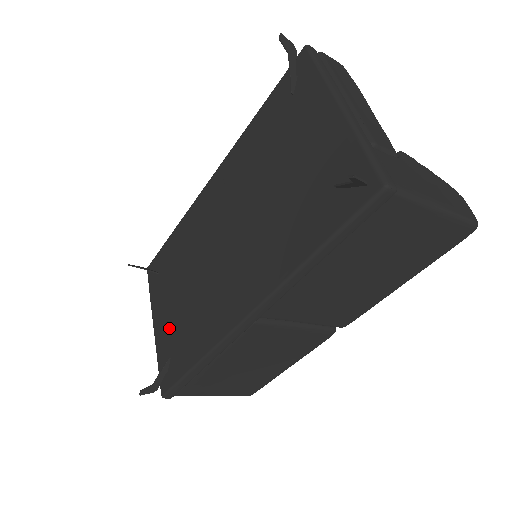
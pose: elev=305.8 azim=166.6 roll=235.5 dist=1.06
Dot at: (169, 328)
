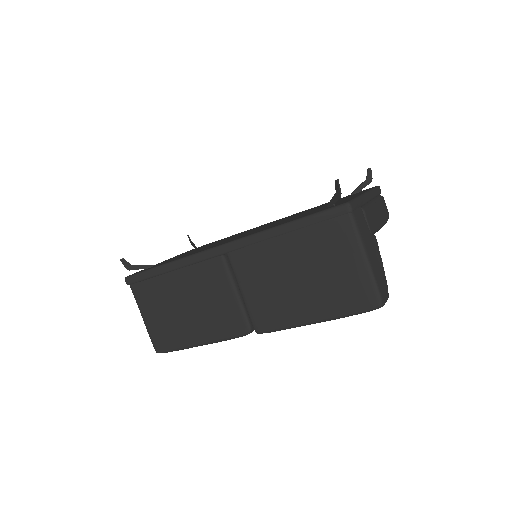
Dot at: occluded
